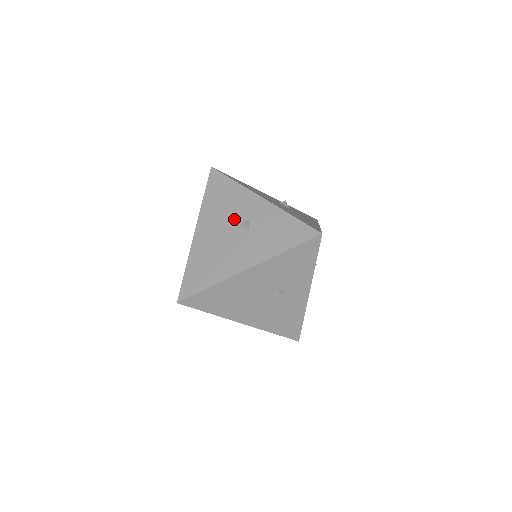
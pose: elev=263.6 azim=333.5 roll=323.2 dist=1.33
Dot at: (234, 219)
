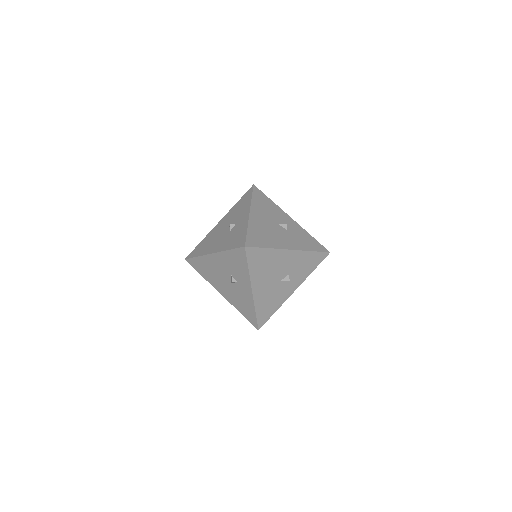
Dot at: (276, 220)
